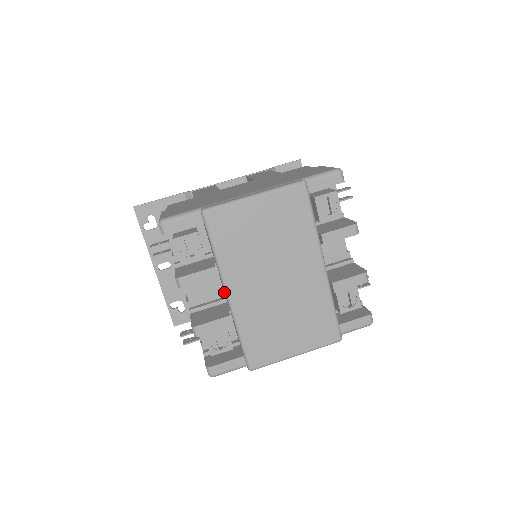
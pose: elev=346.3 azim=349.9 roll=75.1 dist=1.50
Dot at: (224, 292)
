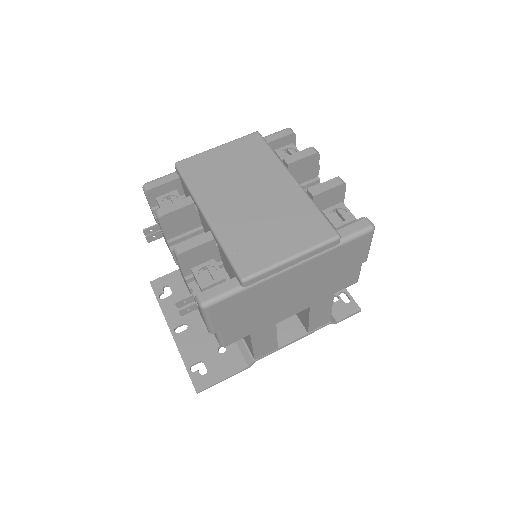
Dot at: occluded
